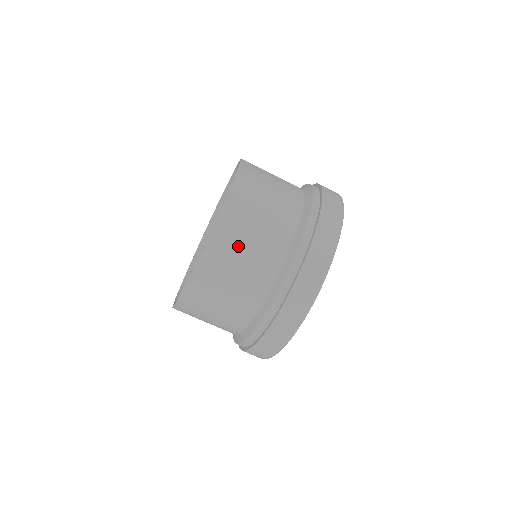
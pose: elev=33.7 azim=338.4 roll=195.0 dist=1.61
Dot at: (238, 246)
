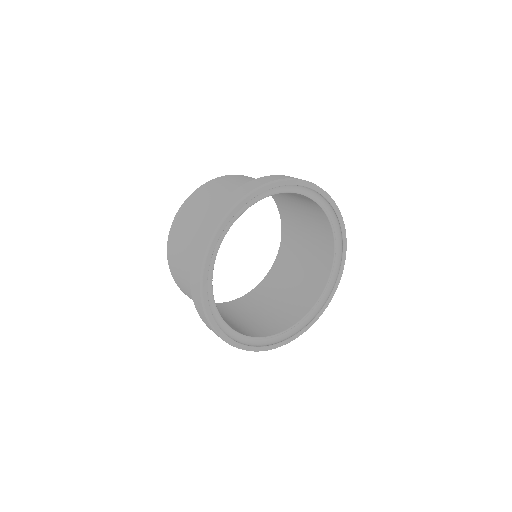
Dot at: (178, 249)
